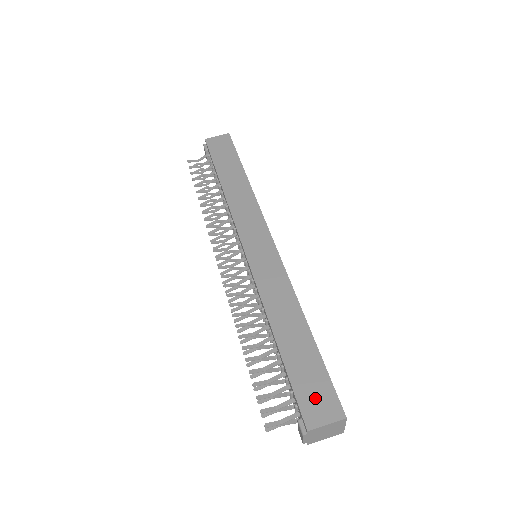
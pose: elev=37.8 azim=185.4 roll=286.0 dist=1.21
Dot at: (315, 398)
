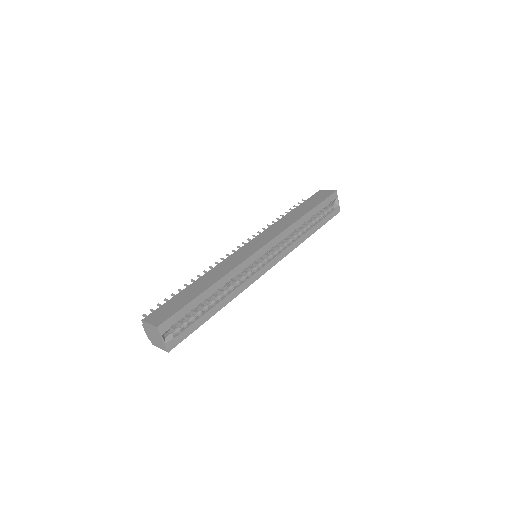
Dot at: (163, 312)
